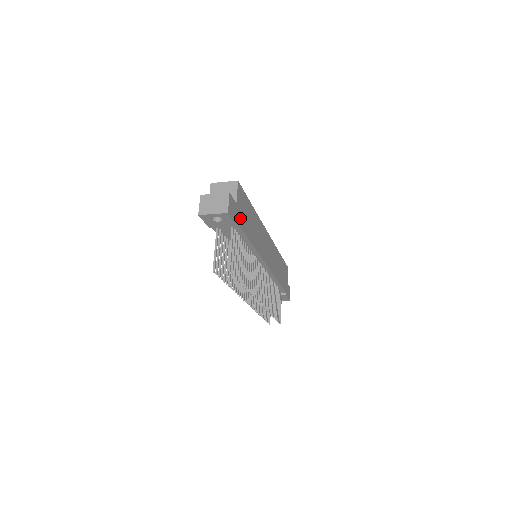
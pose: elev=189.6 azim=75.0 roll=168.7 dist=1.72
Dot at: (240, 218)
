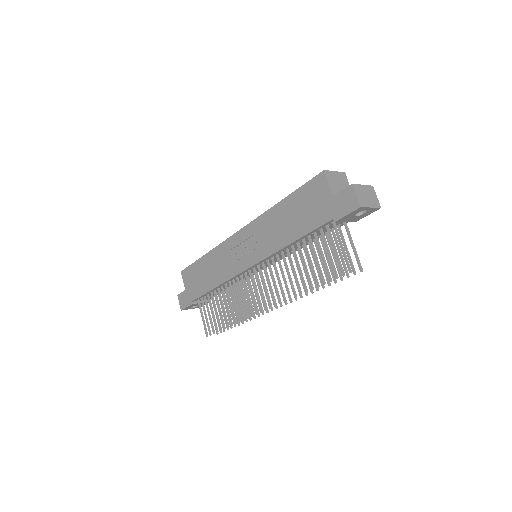
Dot at: occluded
